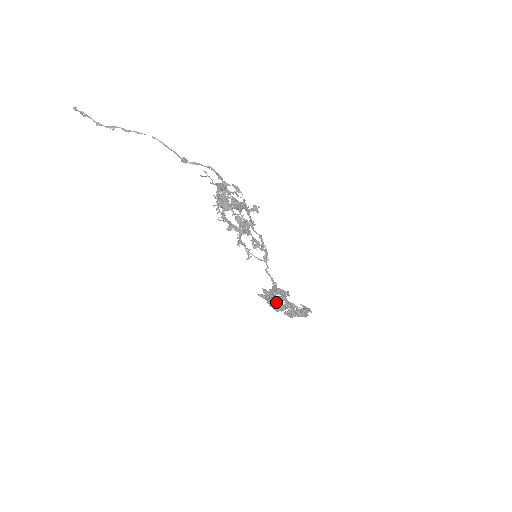
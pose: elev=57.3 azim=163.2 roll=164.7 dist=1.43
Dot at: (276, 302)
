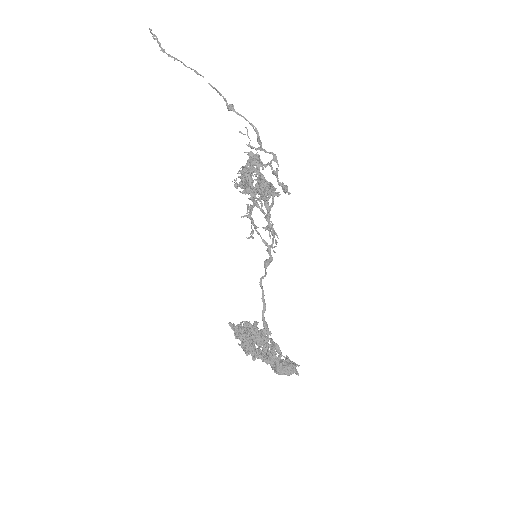
Dot at: (253, 336)
